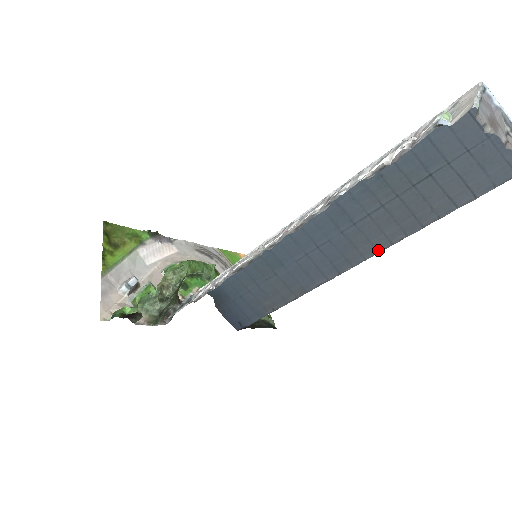
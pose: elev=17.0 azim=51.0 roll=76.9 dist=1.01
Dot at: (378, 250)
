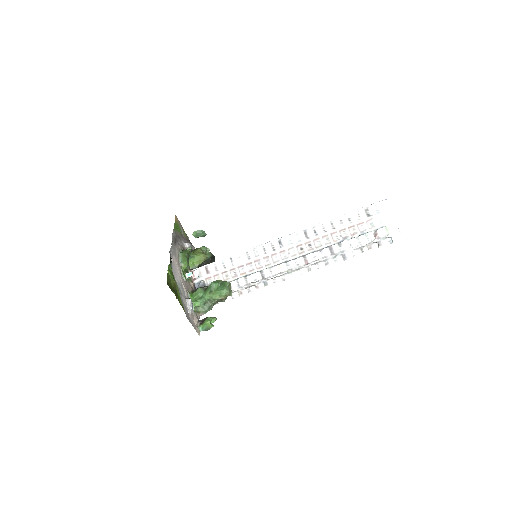
Dot at: occluded
